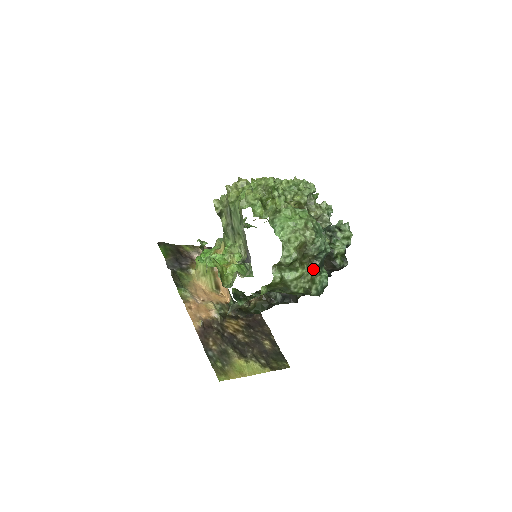
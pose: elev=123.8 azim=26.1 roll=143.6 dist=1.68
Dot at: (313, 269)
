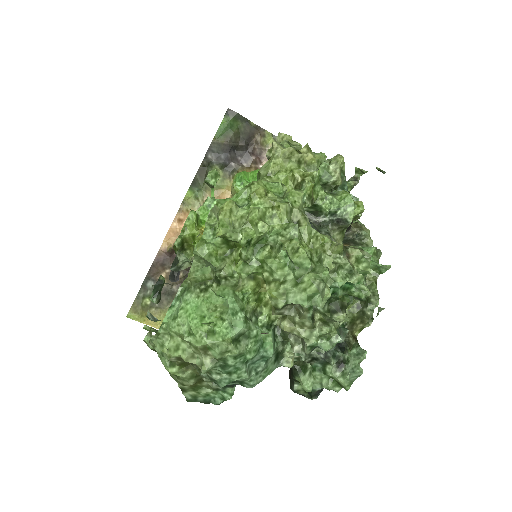
Dot at: occluded
